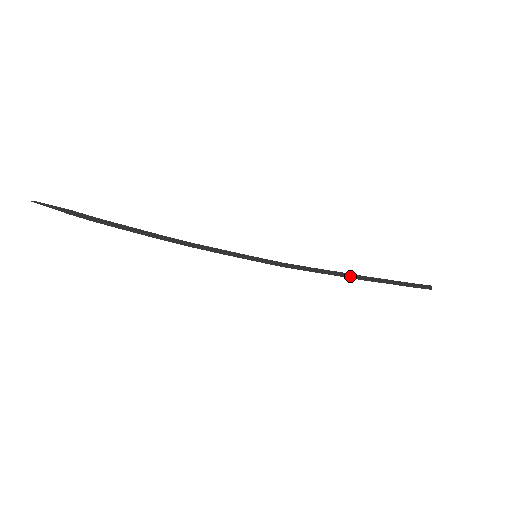
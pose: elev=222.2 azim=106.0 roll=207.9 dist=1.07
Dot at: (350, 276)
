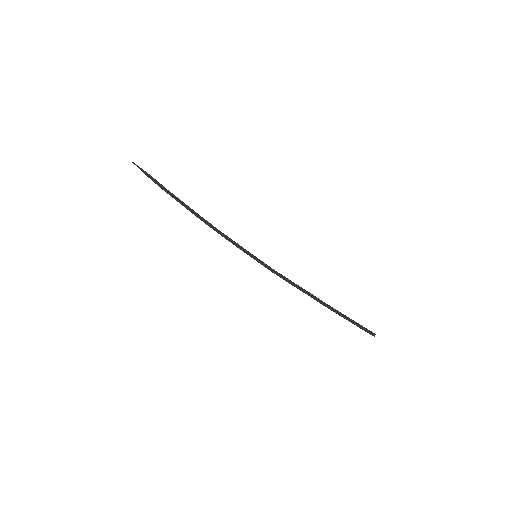
Dot at: (316, 299)
